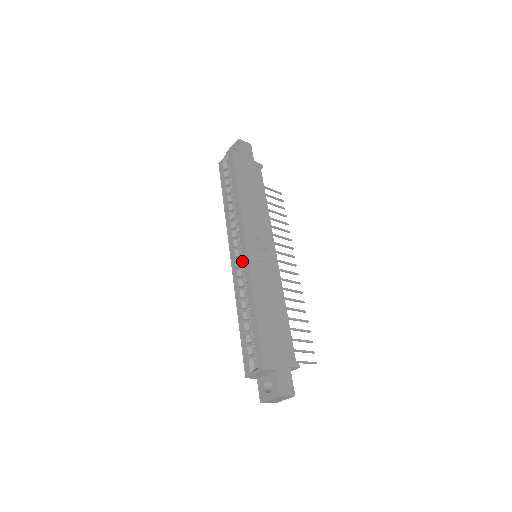
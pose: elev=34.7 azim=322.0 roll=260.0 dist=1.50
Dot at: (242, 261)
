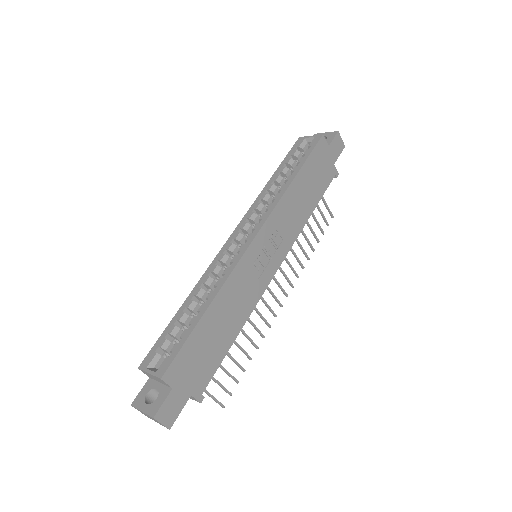
Dot at: (238, 249)
